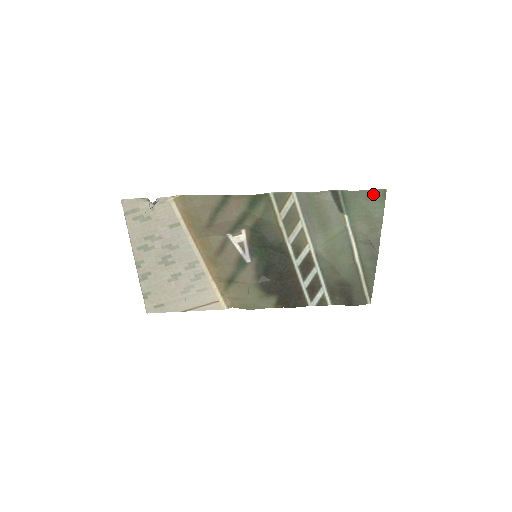
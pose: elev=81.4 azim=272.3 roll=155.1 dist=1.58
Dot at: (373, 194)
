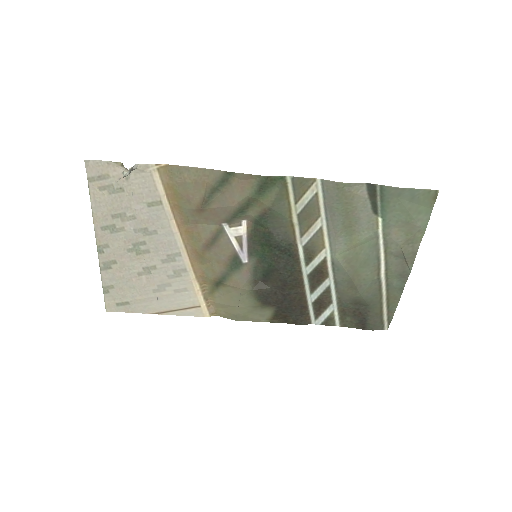
Dot at: (420, 195)
